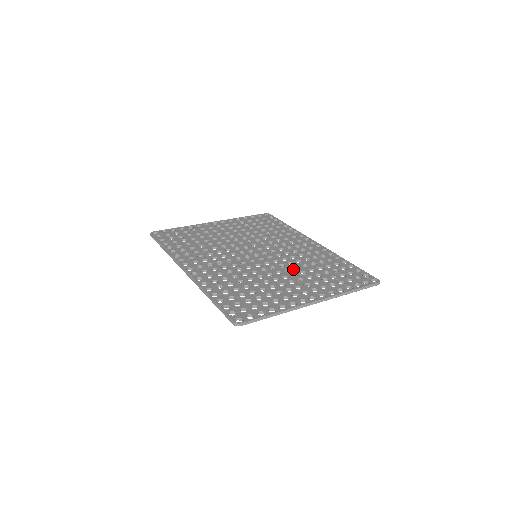
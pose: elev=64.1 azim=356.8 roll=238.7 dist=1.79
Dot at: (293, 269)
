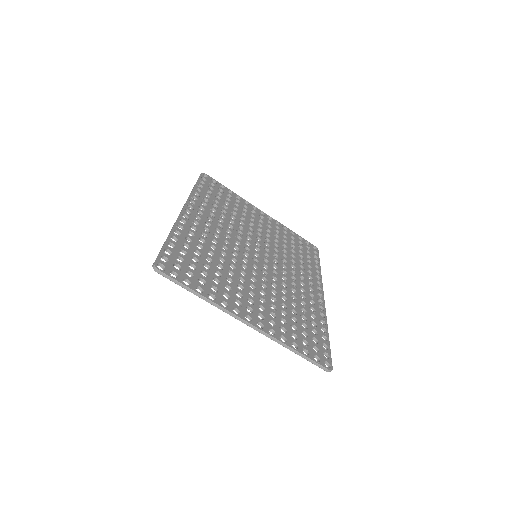
Dot at: (270, 289)
